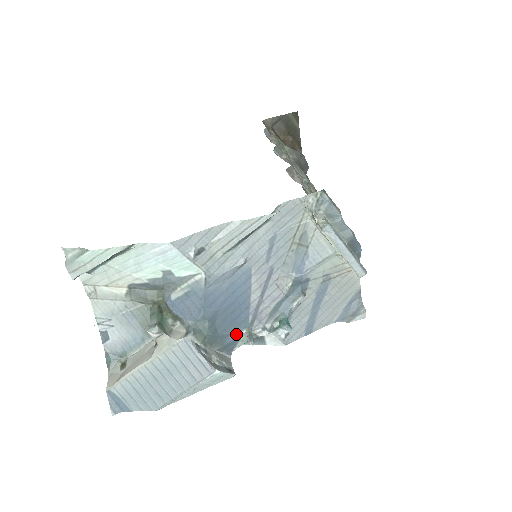
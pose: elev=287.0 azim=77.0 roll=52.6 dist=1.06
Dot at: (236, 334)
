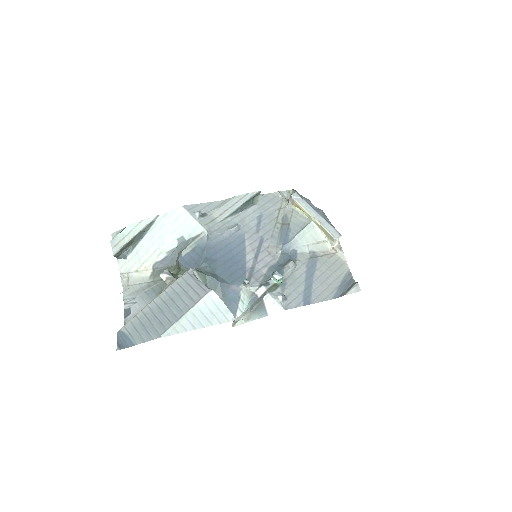
Dot at: (235, 287)
